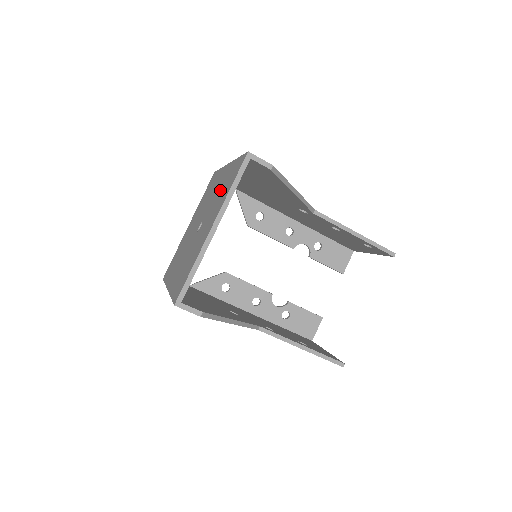
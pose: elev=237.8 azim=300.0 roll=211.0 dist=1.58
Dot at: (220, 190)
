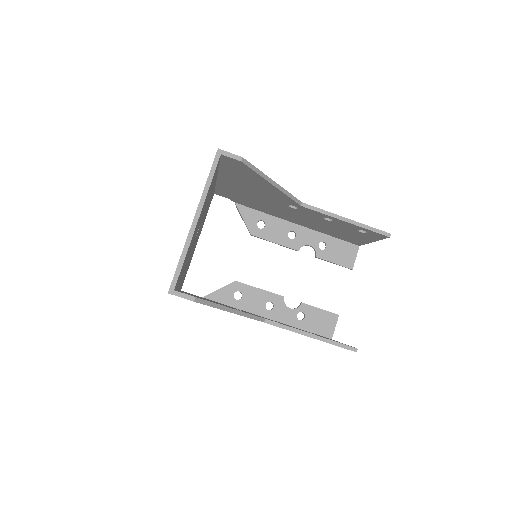
Dot at: occluded
